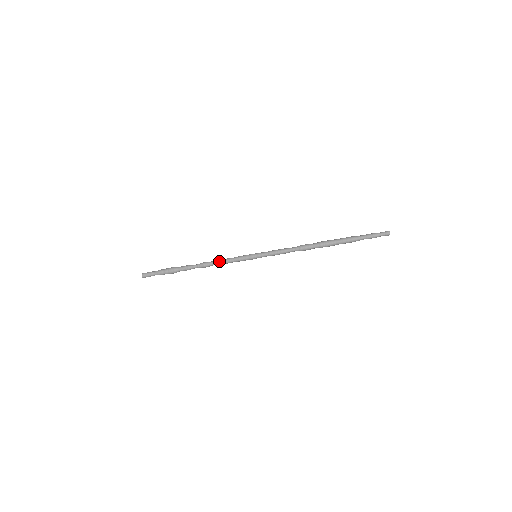
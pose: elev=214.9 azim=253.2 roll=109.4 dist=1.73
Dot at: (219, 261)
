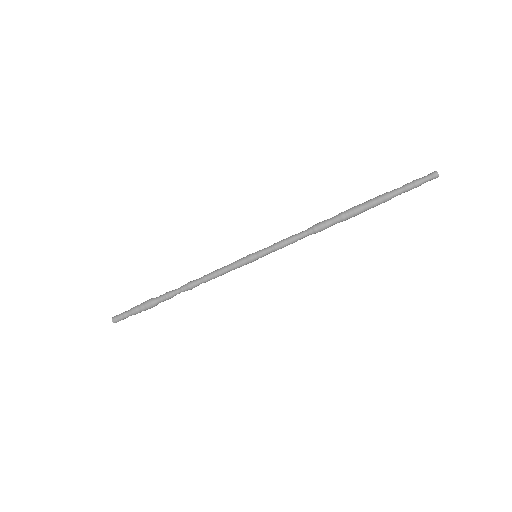
Dot at: (208, 275)
